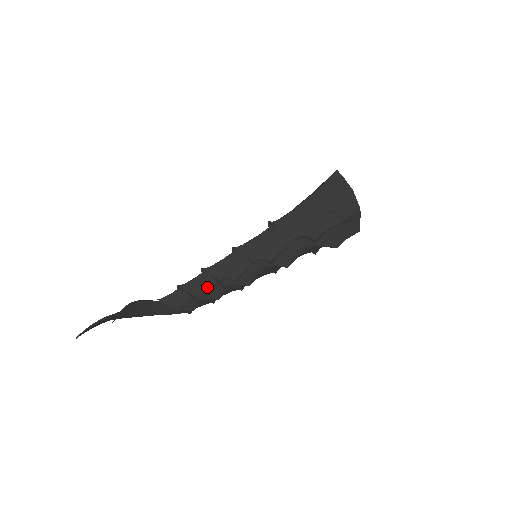
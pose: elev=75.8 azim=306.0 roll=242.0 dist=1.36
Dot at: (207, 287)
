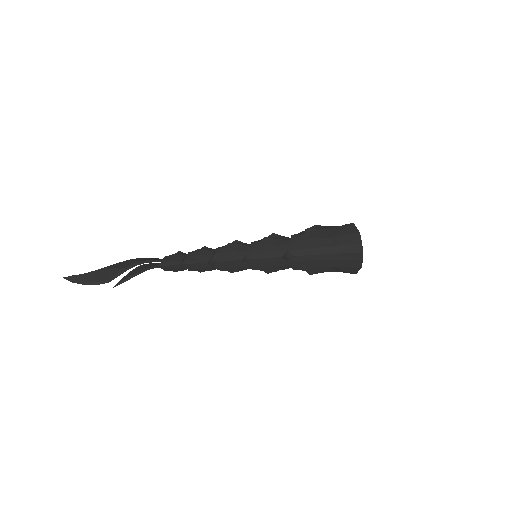
Dot at: (205, 270)
